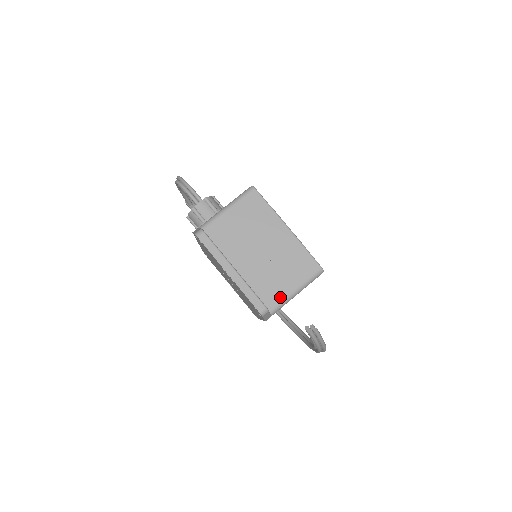
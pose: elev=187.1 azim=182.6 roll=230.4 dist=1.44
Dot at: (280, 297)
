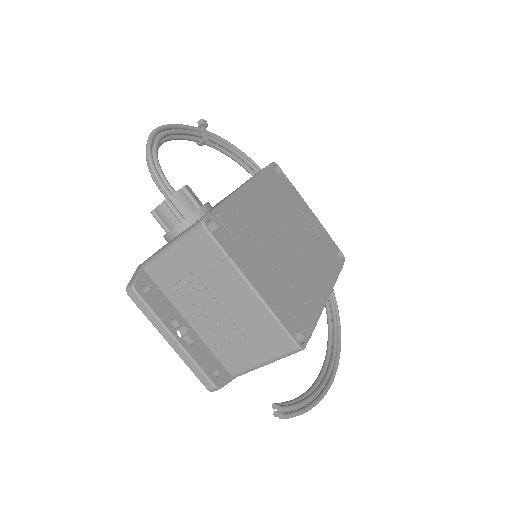
Dot at: (244, 365)
